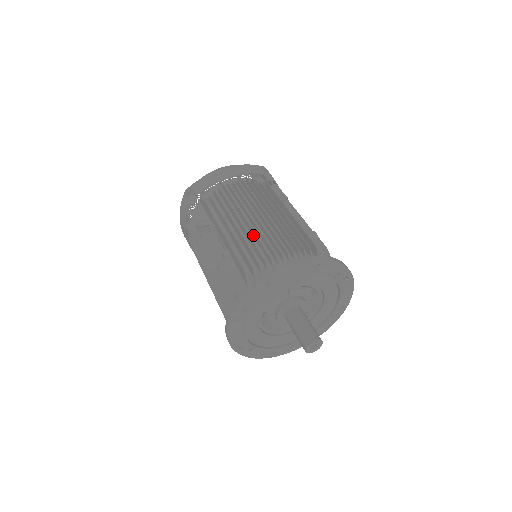
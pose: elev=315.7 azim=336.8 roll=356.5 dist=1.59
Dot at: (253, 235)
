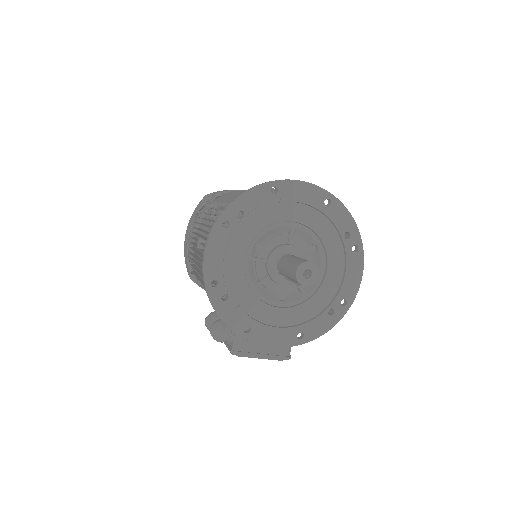
Dot at: occluded
